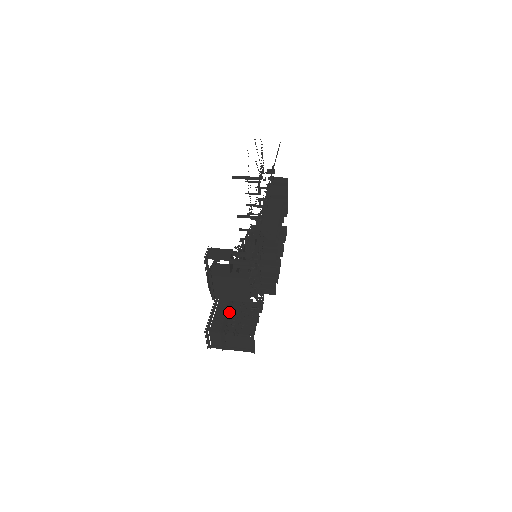
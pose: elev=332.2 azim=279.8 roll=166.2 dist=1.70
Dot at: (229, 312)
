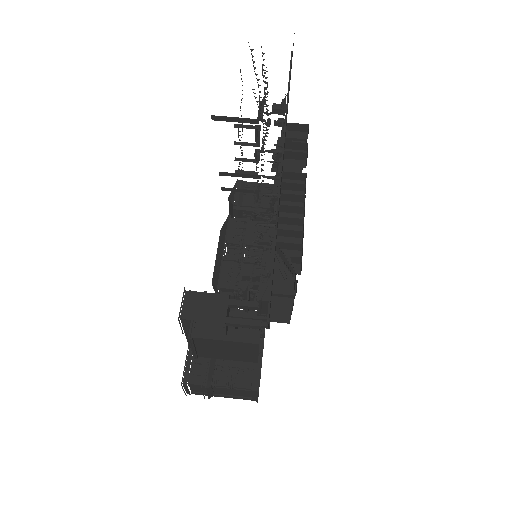
Dot at: occluded
